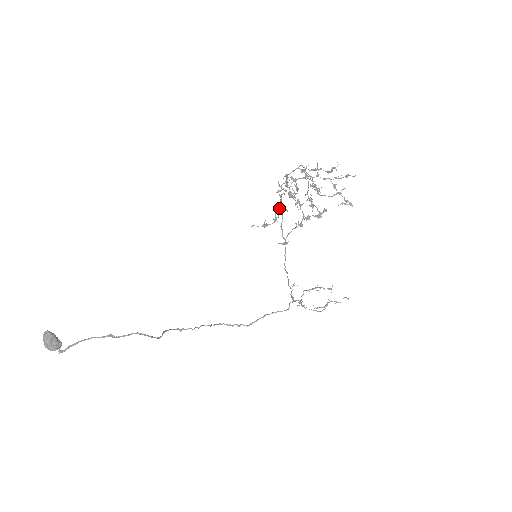
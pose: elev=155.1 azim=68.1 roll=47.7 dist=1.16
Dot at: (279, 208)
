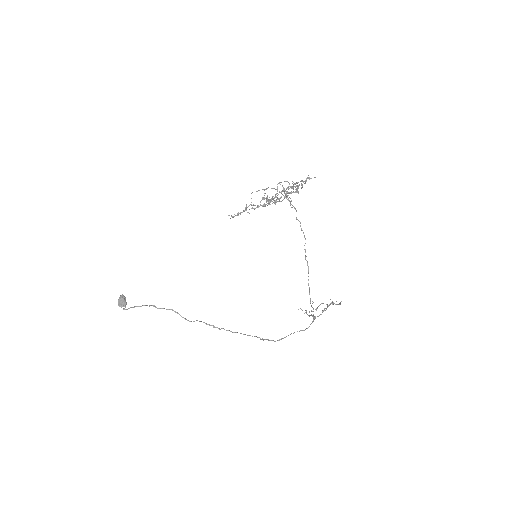
Dot at: occluded
